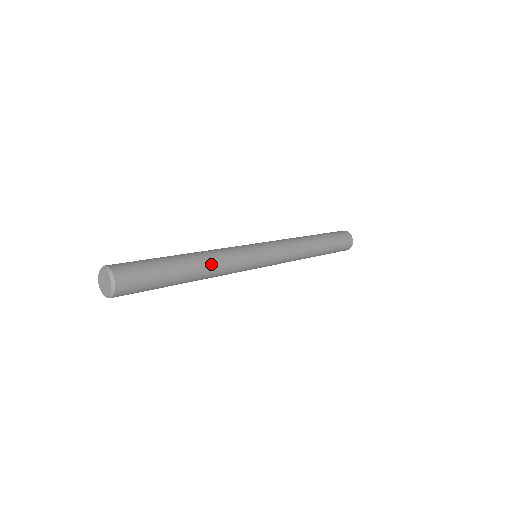
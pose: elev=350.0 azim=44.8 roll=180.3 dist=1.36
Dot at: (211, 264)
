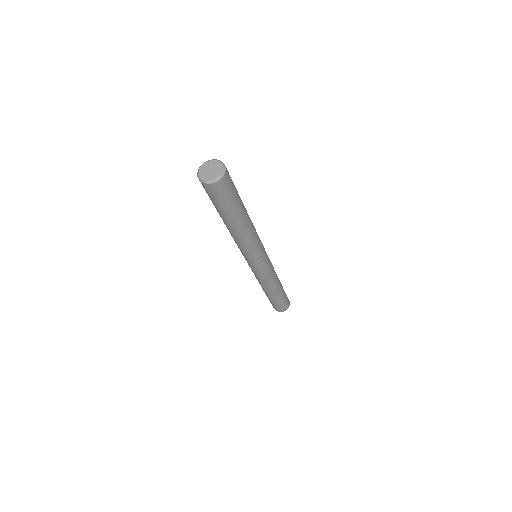
Dot at: occluded
